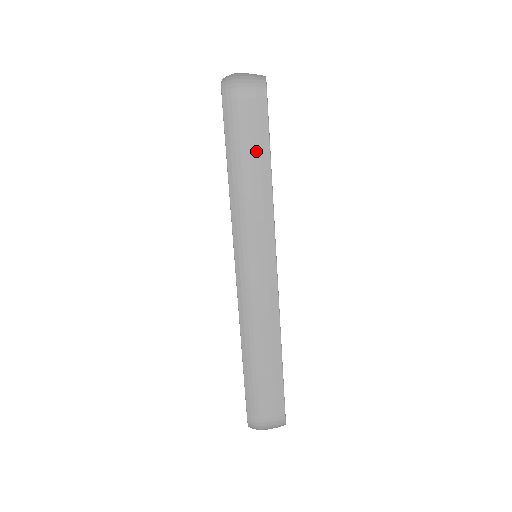
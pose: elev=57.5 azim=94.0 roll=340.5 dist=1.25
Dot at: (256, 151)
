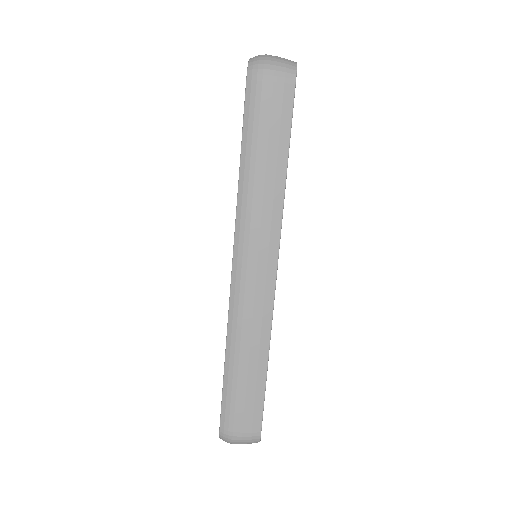
Dot at: (274, 141)
